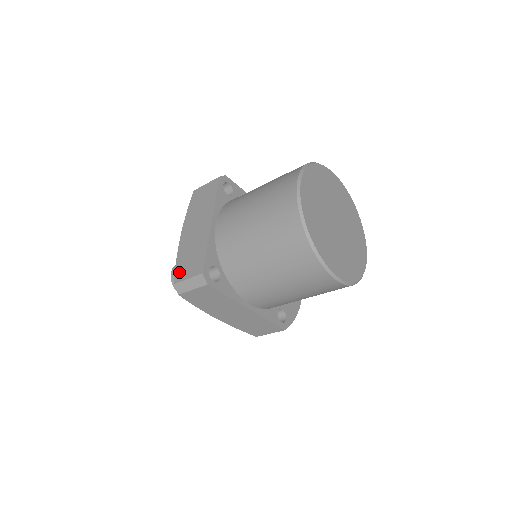
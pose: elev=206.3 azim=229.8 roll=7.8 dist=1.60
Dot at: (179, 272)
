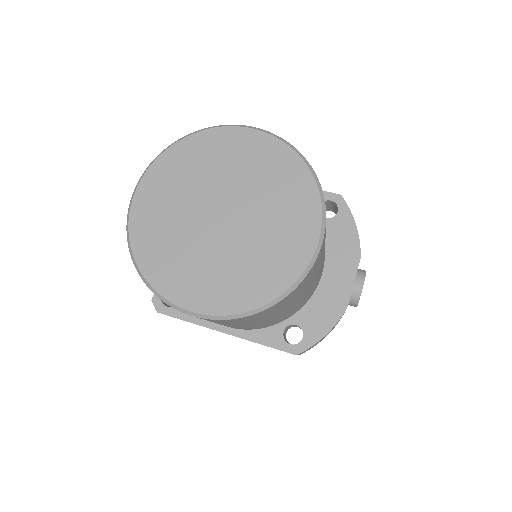
Dot at: occluded
